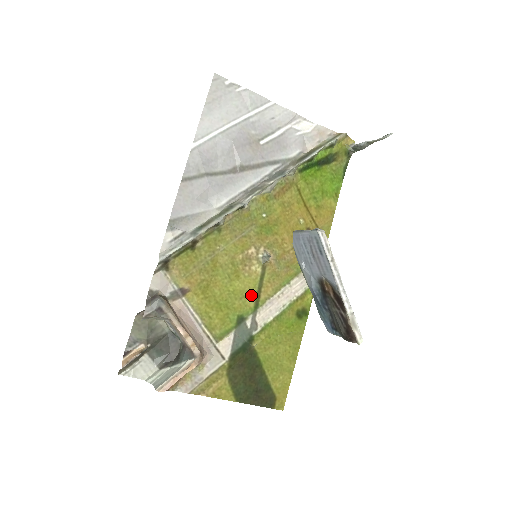
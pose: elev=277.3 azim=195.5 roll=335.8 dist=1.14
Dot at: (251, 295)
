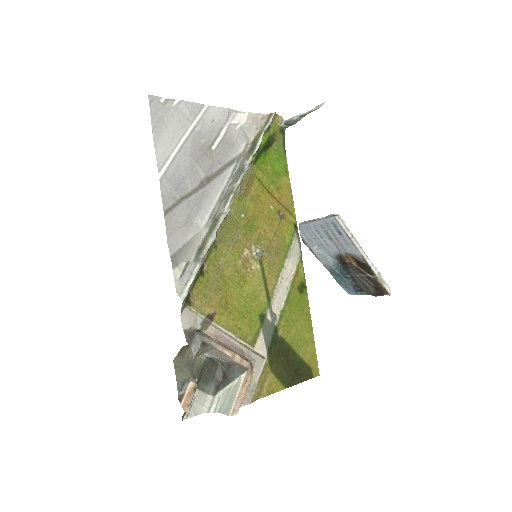
Dot at: (261, 292)
